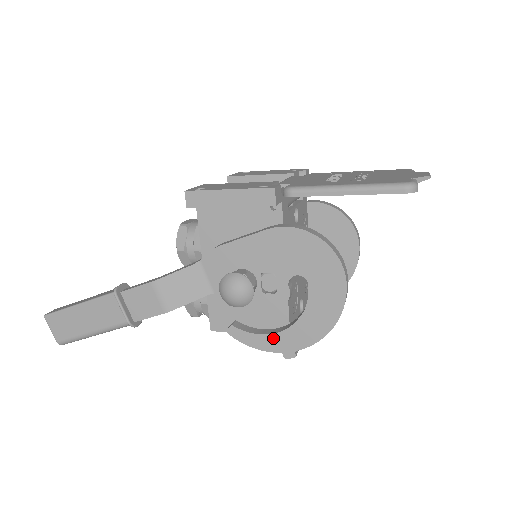
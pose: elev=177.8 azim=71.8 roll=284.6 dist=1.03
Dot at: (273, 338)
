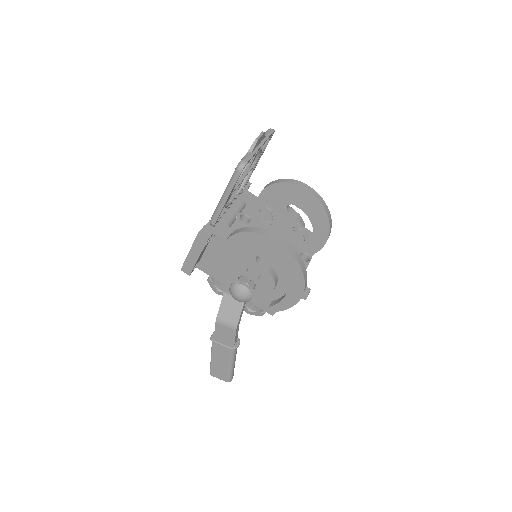
Dot at: (289, 295)
